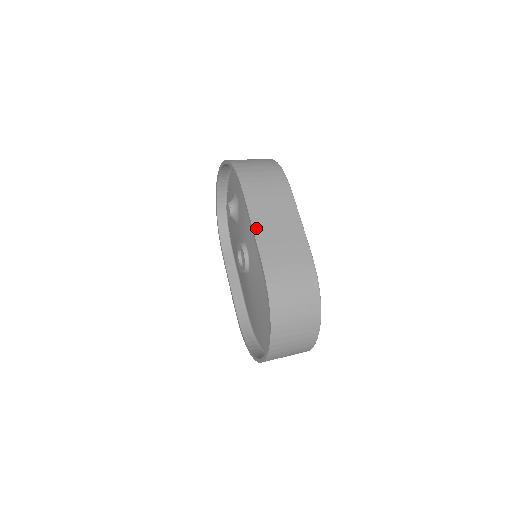
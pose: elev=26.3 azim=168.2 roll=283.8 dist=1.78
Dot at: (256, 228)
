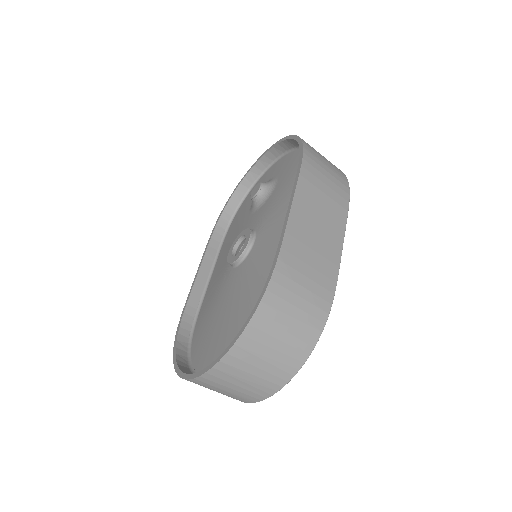
Dot at: (294, 212)
